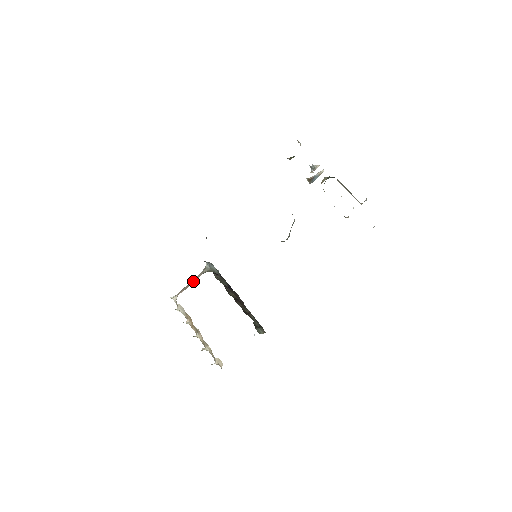
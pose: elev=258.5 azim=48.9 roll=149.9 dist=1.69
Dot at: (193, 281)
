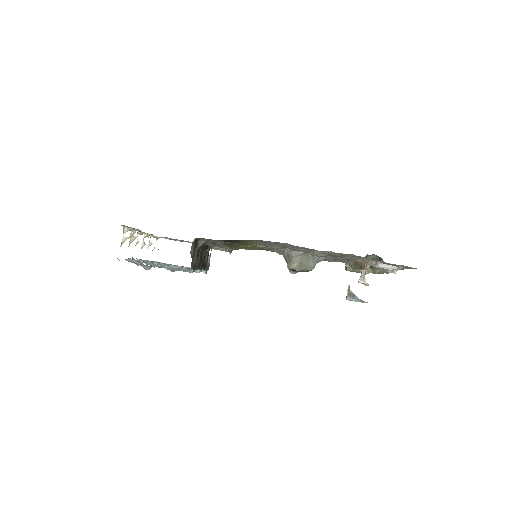
Dot at: occluded
